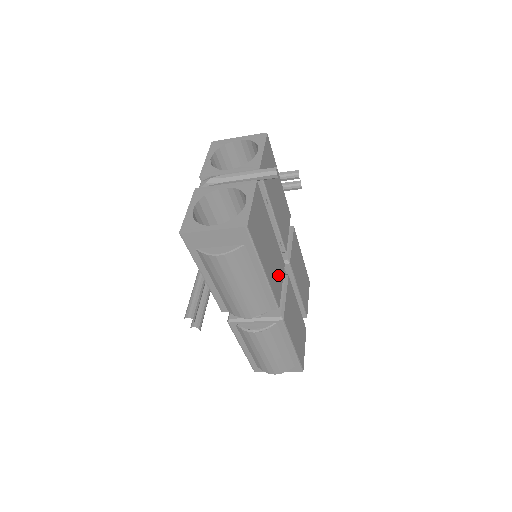
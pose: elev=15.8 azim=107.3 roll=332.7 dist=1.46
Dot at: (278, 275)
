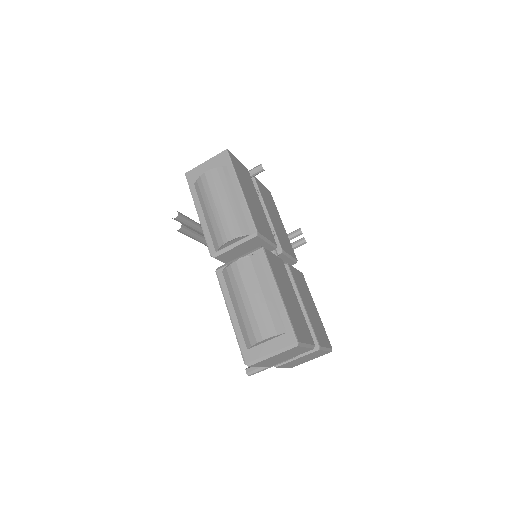
Dot at: (263, 227)
